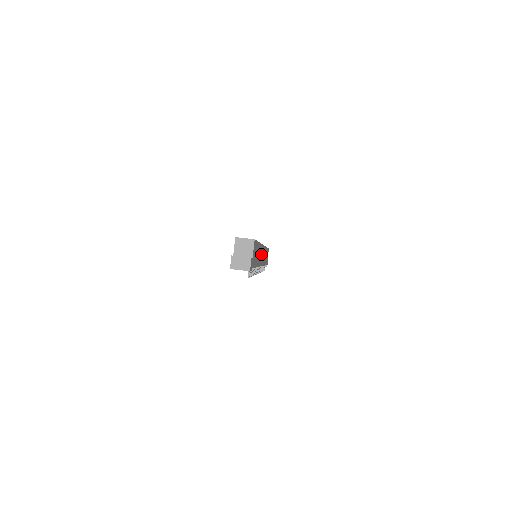
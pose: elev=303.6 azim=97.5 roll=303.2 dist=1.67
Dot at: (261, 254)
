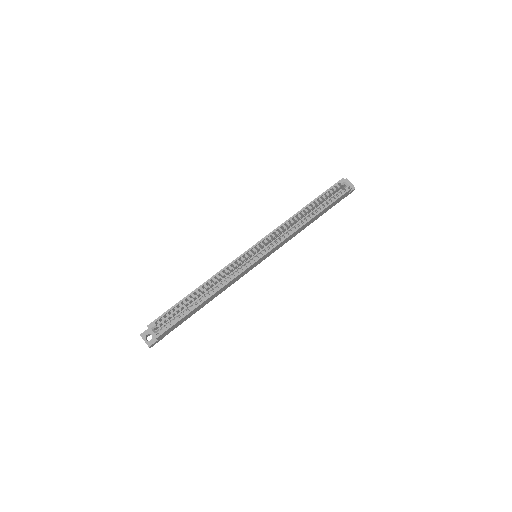
Dot at: (244, 273)
